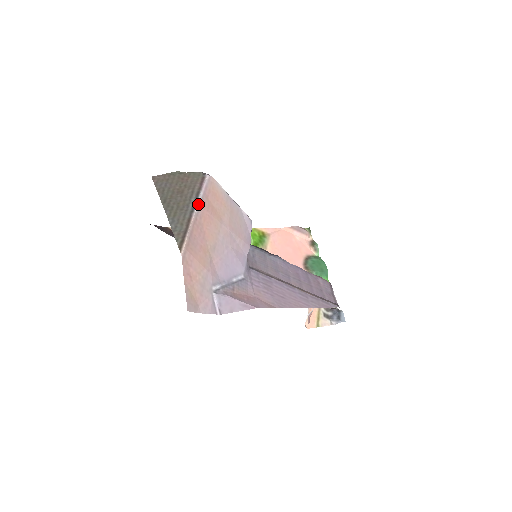
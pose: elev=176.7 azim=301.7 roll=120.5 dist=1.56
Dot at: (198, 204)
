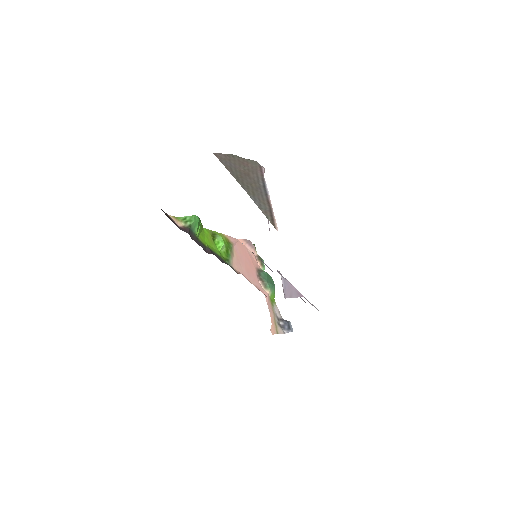
Dot at: occluded
